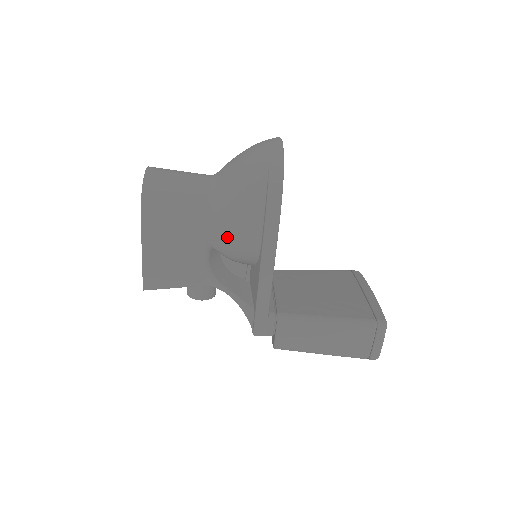
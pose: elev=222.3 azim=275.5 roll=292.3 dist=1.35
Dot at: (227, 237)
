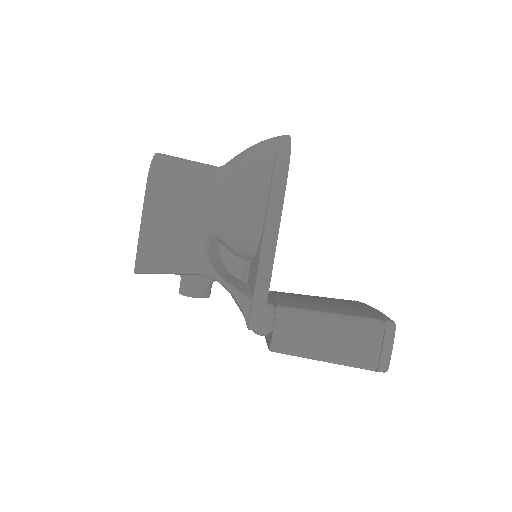
Dot at: (230, 214)
